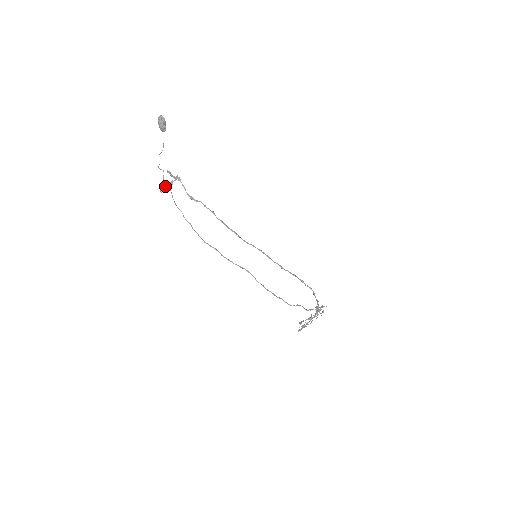
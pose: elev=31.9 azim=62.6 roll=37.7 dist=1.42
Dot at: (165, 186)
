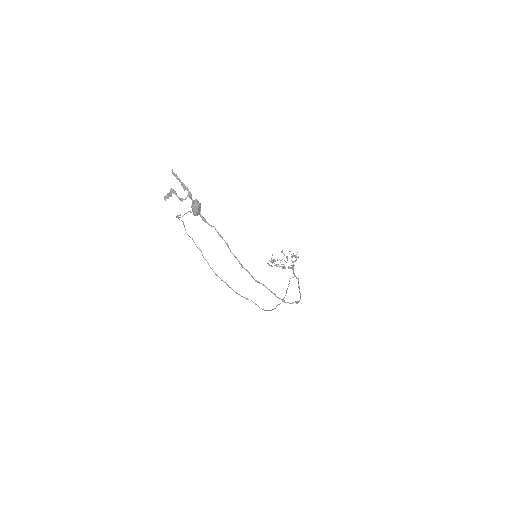
Dot at: occluded
